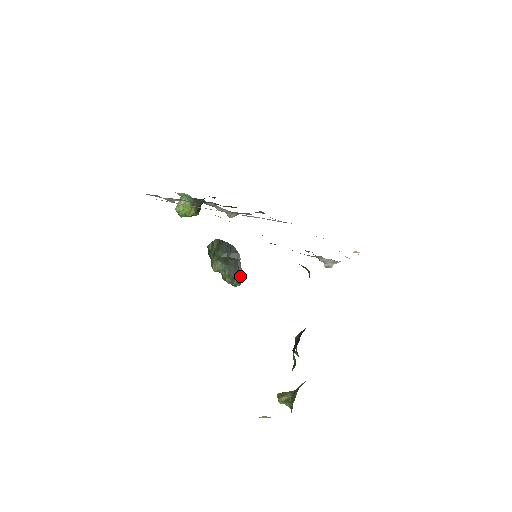
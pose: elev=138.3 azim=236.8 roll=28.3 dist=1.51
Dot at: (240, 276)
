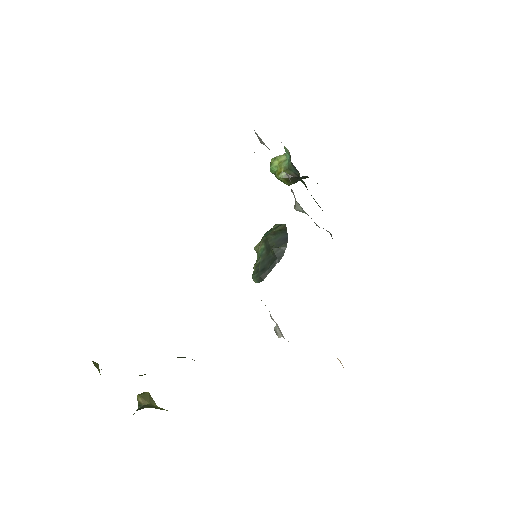
Dot at: (264, 275)
